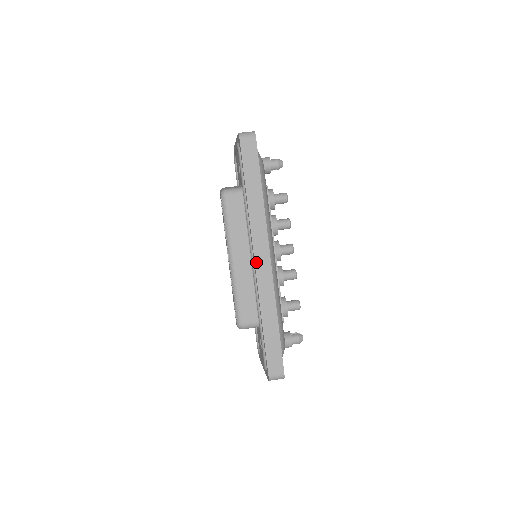
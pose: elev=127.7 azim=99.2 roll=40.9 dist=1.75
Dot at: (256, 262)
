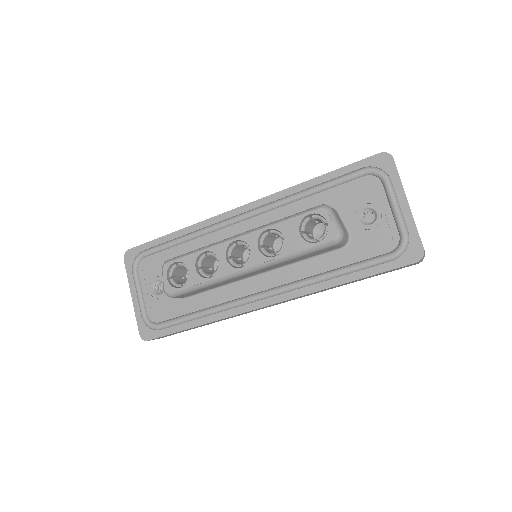
Dot at: (244, 206)
